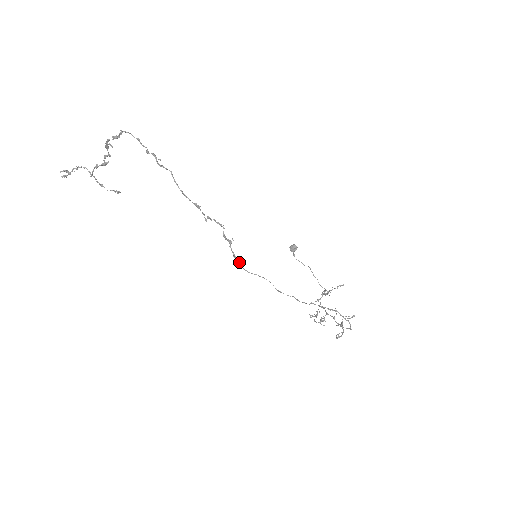
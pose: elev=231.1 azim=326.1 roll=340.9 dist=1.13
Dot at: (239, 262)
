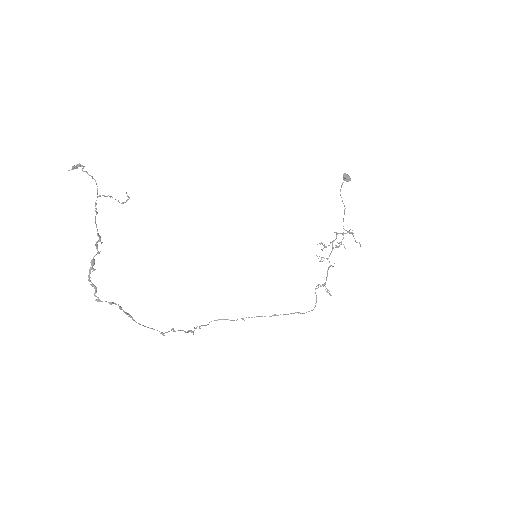
Dot at: (205, 325)
